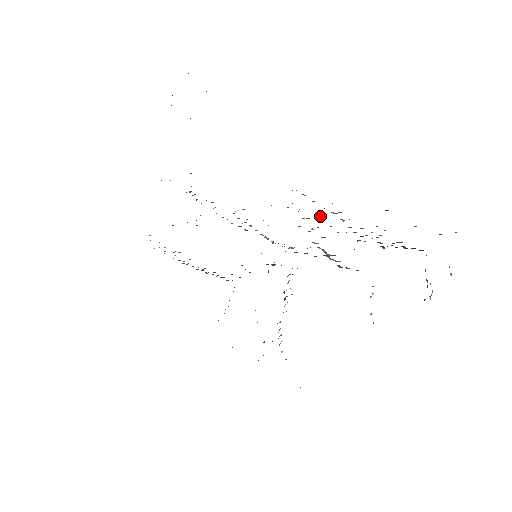
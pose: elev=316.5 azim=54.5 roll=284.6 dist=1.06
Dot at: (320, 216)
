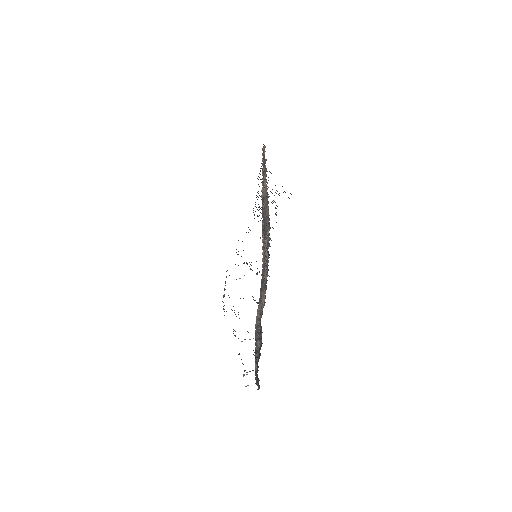
Dot at: occluded
